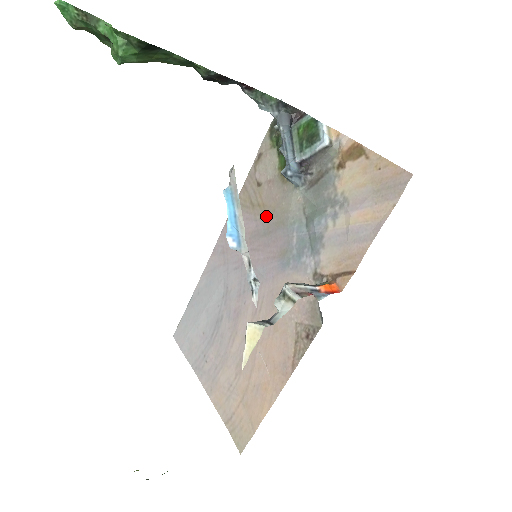
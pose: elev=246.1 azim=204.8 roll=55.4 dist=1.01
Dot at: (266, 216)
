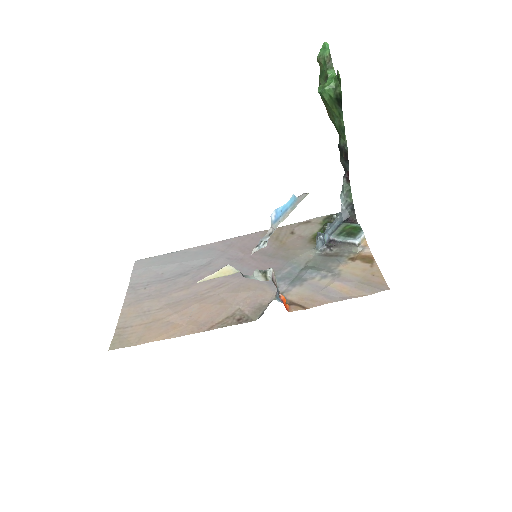
Dot at: (280, 249)
